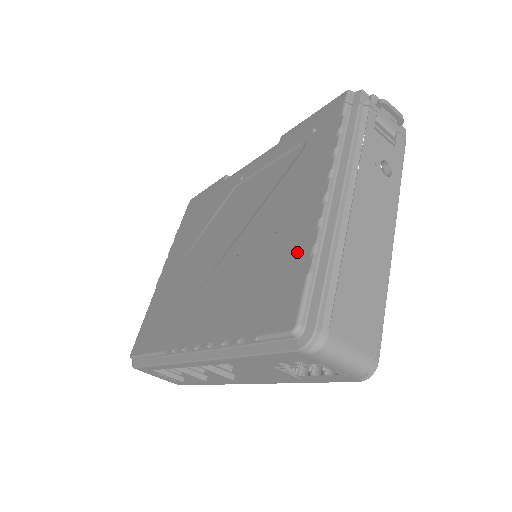
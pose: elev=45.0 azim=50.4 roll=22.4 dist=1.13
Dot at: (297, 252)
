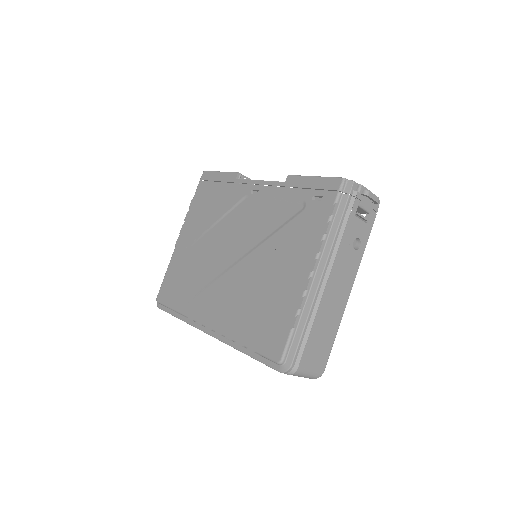
Dot at: (287, 306)
